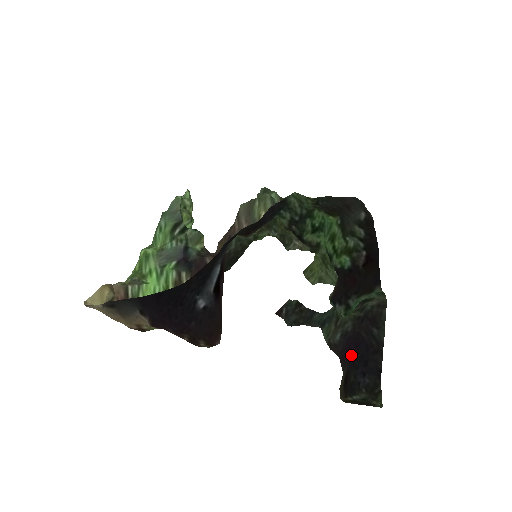
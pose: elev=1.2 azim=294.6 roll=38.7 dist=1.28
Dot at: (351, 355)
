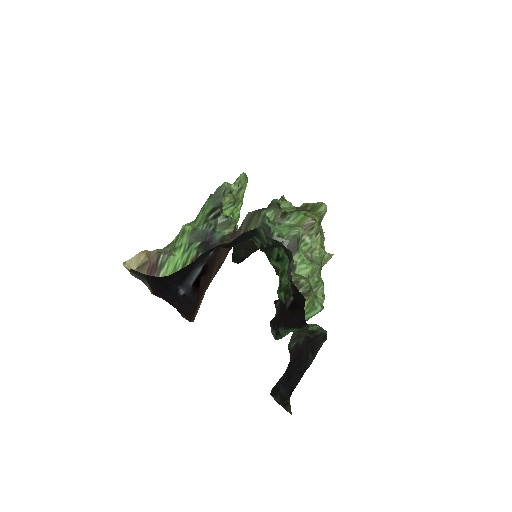
Dot at: (289, 365)
